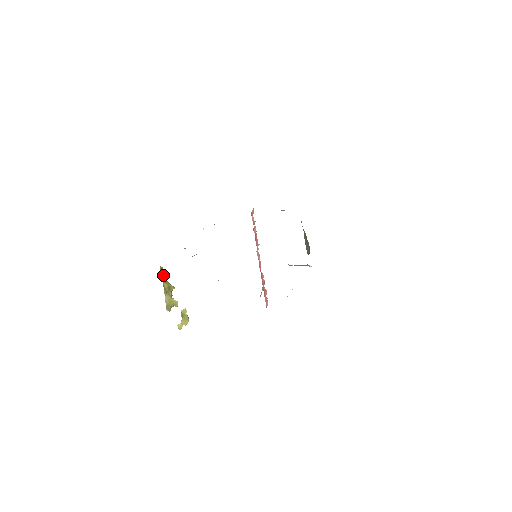
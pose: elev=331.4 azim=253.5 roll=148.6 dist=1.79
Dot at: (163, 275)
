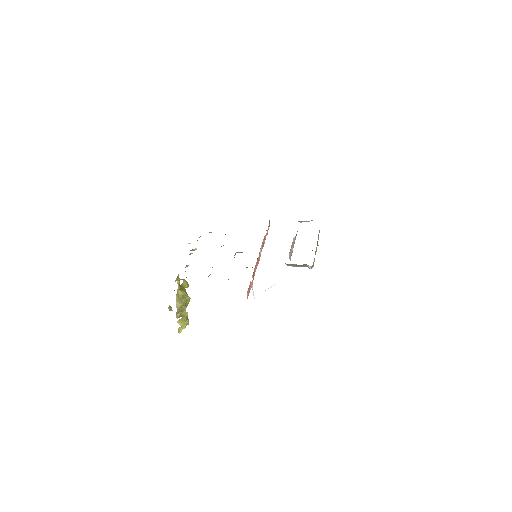
Dot at: (179, 281)
